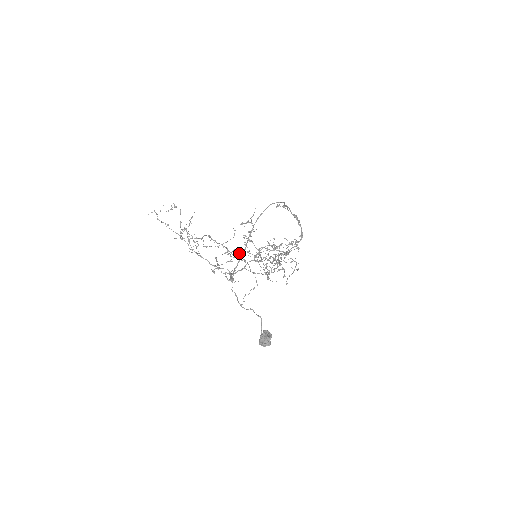
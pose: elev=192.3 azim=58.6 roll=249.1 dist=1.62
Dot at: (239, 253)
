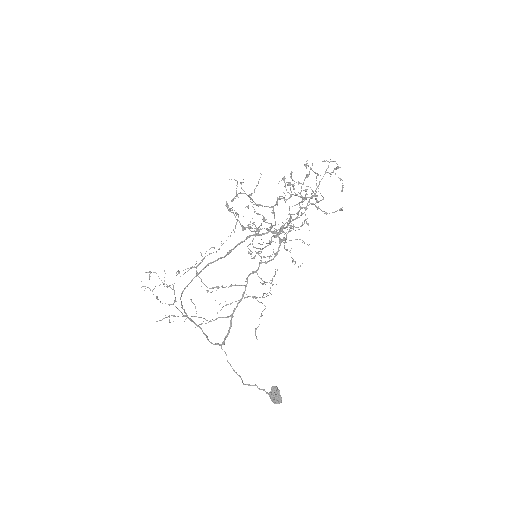
Dot at: (255, 228)
